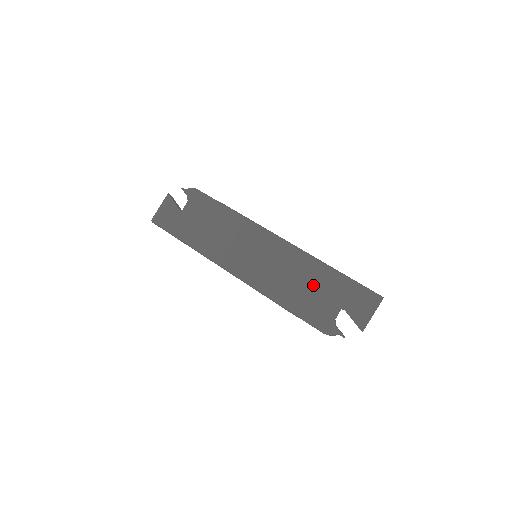
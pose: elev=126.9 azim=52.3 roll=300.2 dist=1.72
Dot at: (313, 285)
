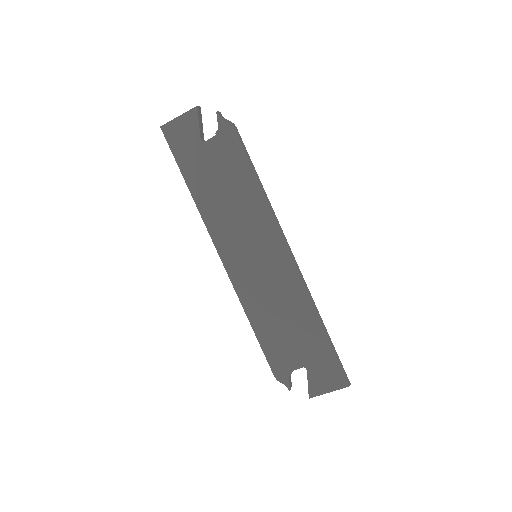
Dot at: (294, 329)
